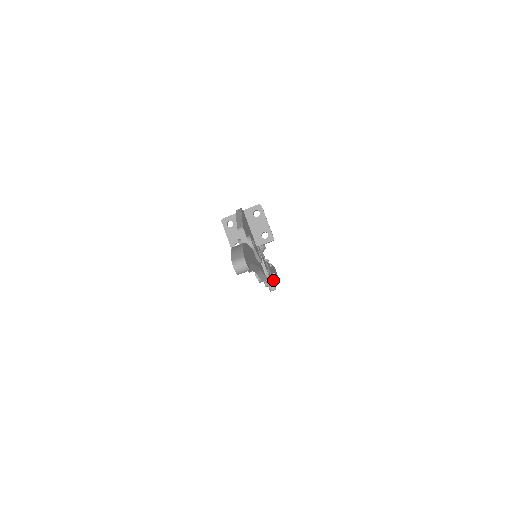
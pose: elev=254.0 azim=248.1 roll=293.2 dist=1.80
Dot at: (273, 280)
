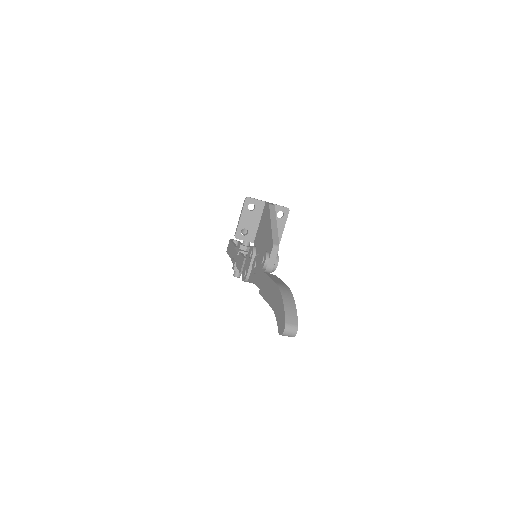
Dot at: occluded
